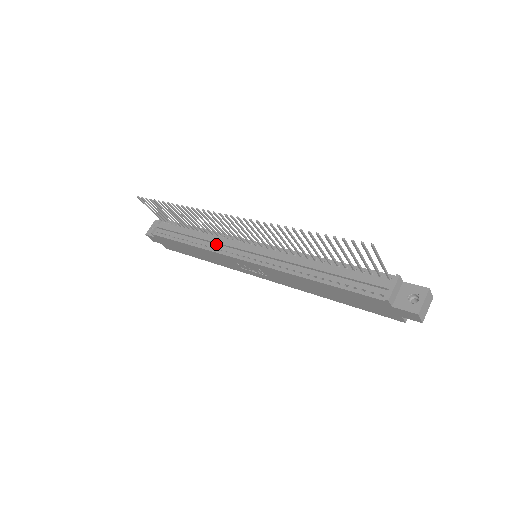
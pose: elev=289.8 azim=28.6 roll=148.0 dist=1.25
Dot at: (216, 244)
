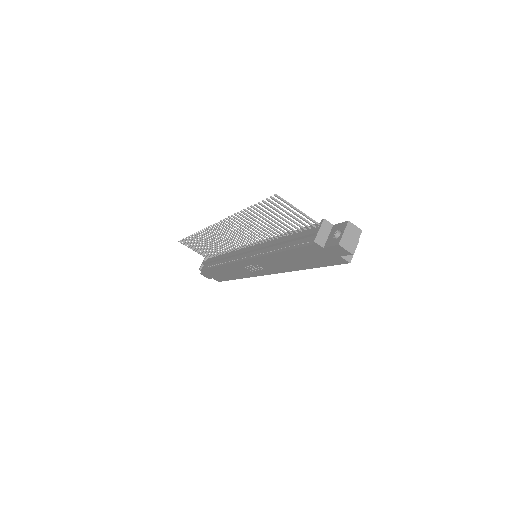
Dot at: (231, 258)
